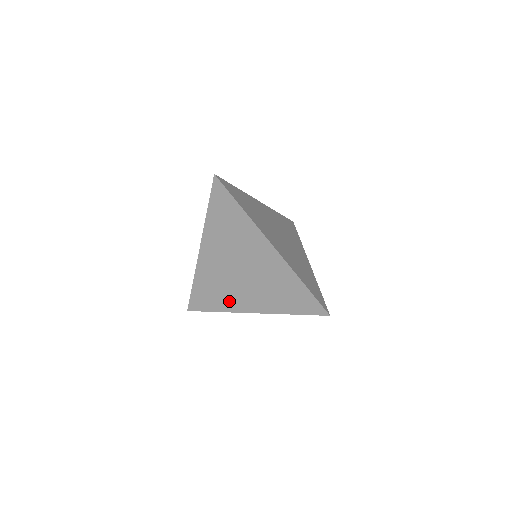
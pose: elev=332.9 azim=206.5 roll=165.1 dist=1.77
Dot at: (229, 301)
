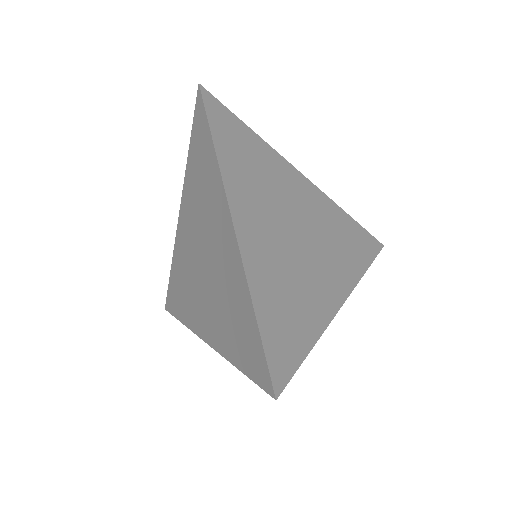
Dot at: (190, 310)
